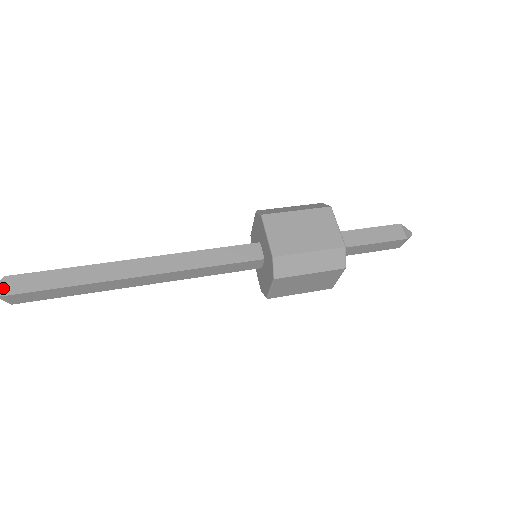
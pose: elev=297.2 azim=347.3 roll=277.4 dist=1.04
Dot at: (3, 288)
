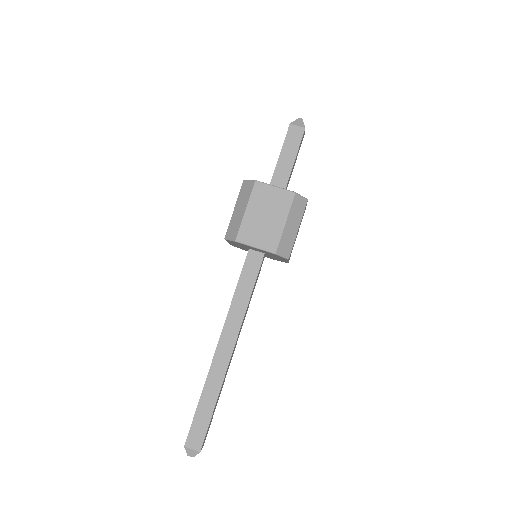
Dot at: (193, 450)
